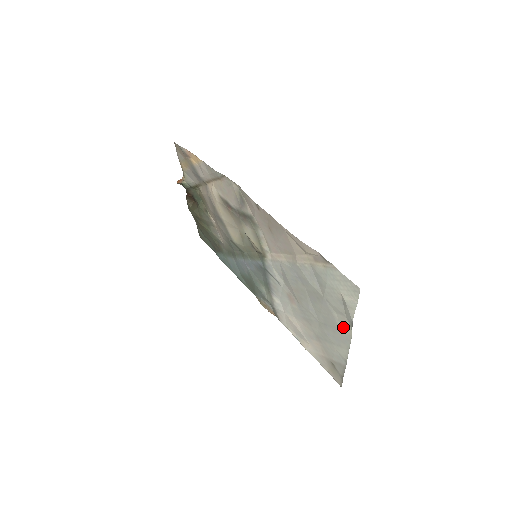
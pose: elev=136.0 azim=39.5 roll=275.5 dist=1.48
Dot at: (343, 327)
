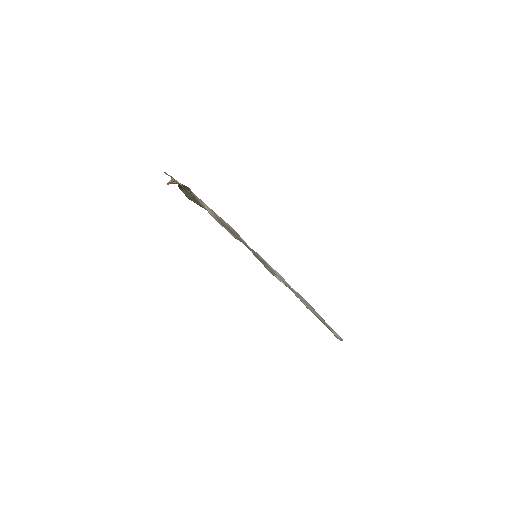
Dot at: occluded
